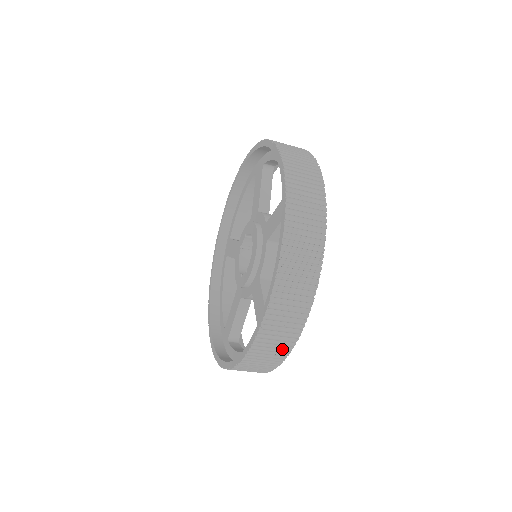
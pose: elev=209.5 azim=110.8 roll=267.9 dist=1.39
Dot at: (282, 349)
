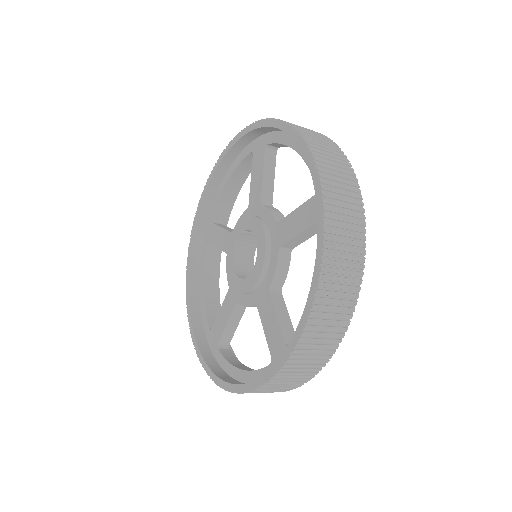
Dot at: (302, 379)
